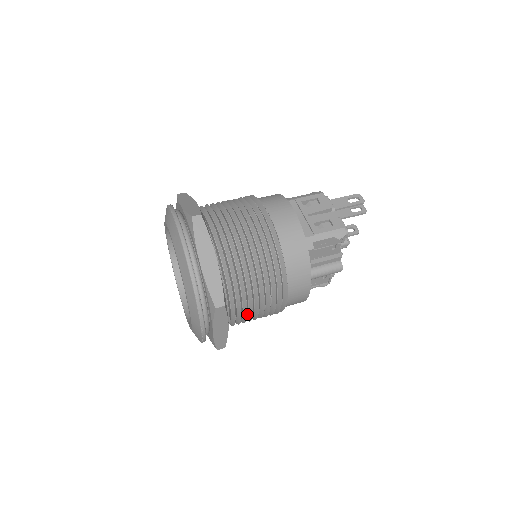
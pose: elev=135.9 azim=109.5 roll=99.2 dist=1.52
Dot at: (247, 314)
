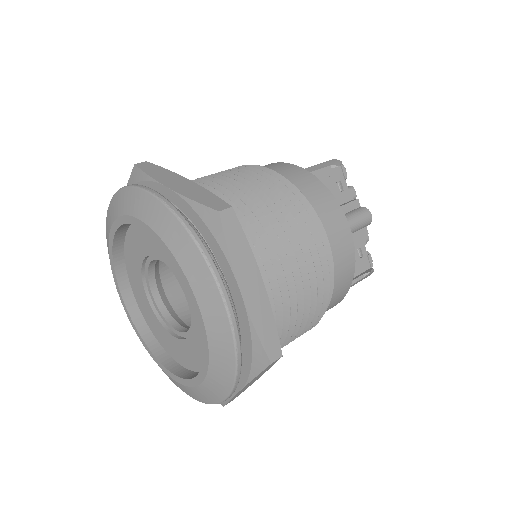
Dot at: (282, 271)
